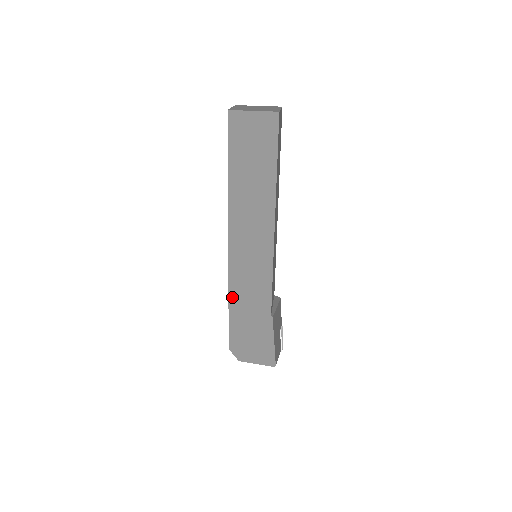
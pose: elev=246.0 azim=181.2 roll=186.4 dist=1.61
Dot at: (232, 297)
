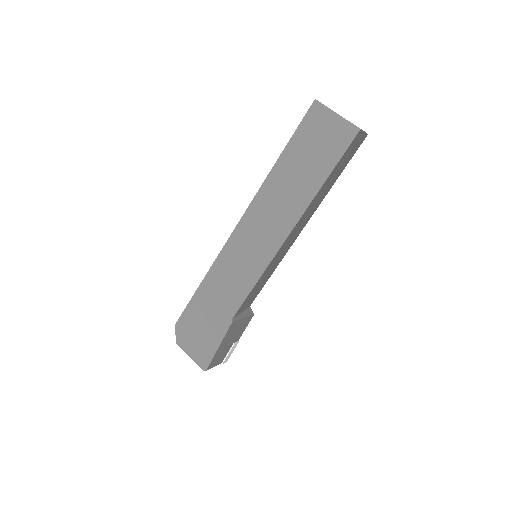
Dot at: (209, 277)
